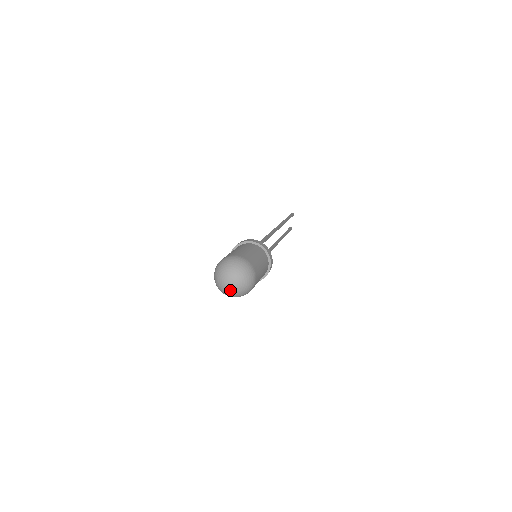
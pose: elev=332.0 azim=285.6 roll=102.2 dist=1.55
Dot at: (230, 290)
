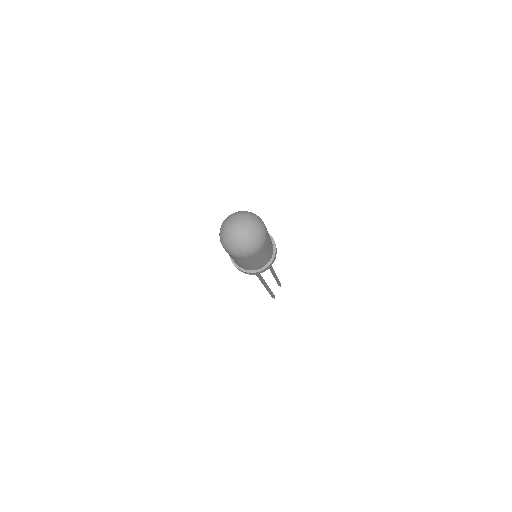
Dot at: (236, 237)
